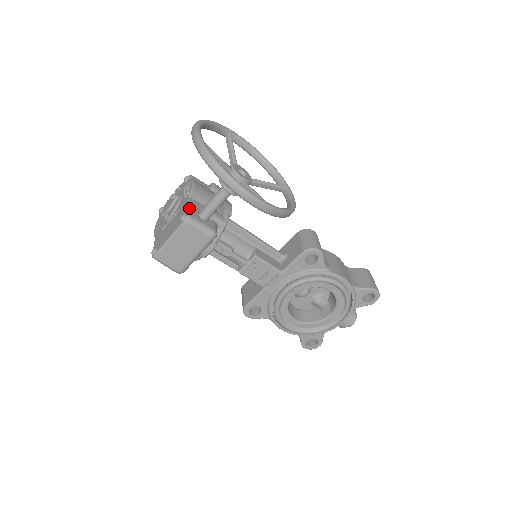
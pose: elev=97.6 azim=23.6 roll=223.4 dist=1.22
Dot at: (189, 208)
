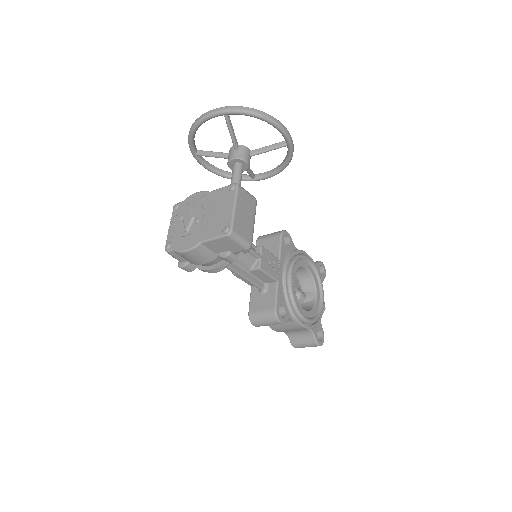
Dot at: (226, 186)
